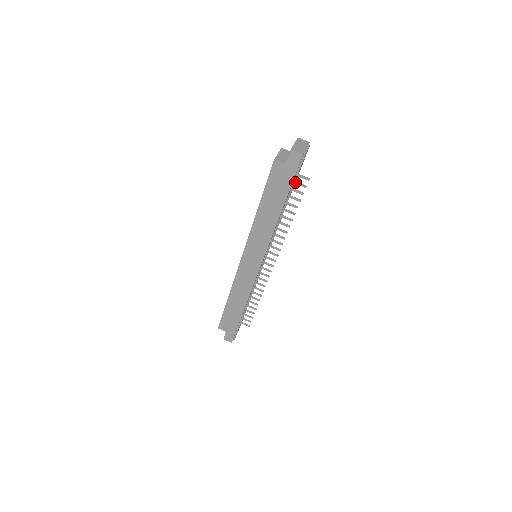
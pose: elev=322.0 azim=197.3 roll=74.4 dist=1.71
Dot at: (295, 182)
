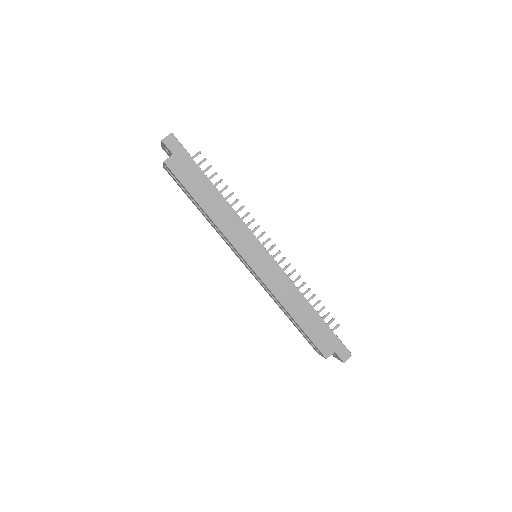
Dot at: occluded
